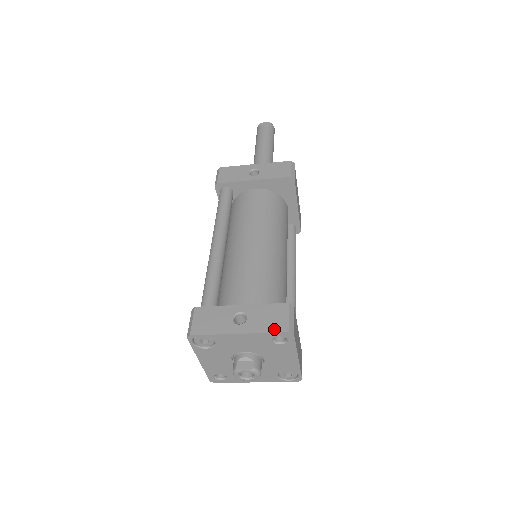
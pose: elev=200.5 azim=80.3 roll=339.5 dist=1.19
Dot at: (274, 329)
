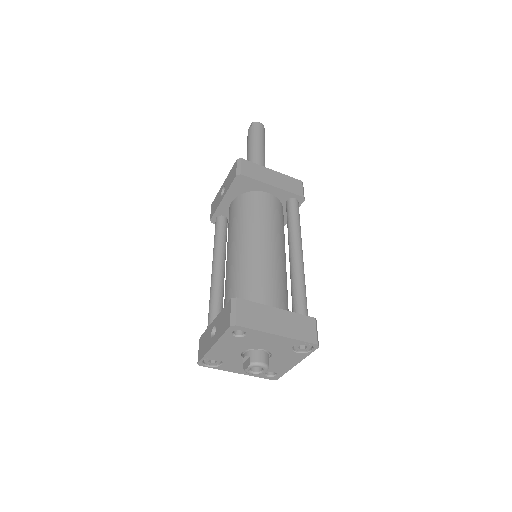
Dot at: (224, 329)
